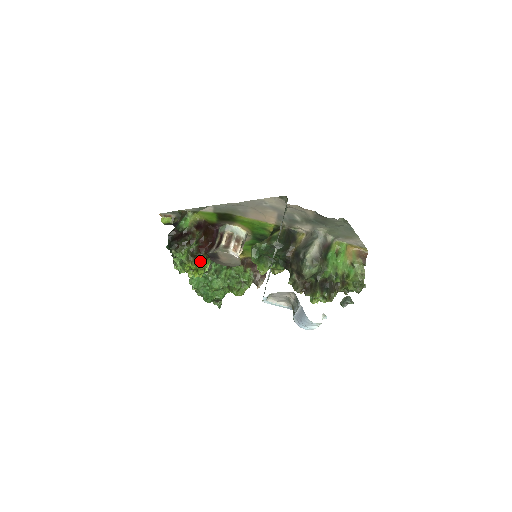
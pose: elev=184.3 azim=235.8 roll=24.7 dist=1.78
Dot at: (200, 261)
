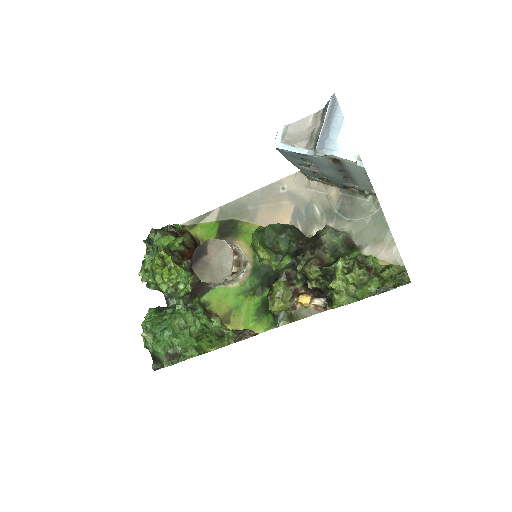
Dot at: occluded
